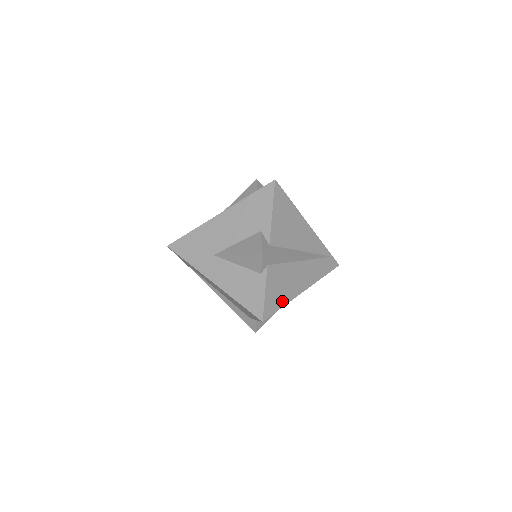
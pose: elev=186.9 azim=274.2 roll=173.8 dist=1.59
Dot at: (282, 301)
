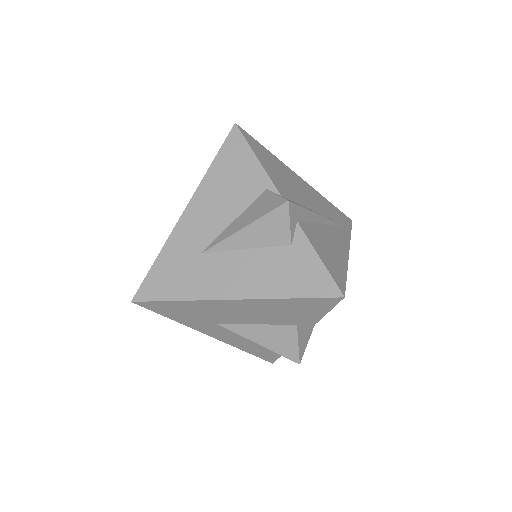
Dot at: occluded
